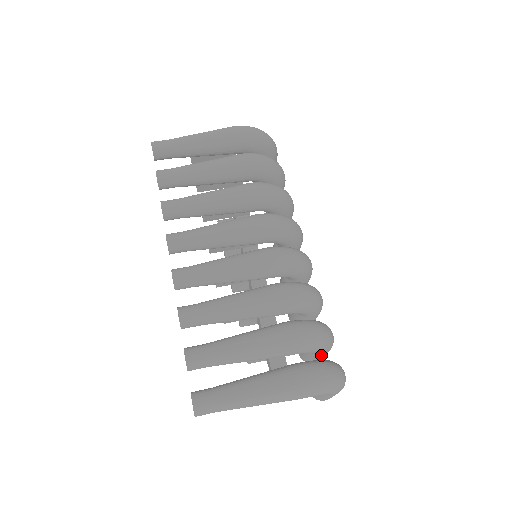
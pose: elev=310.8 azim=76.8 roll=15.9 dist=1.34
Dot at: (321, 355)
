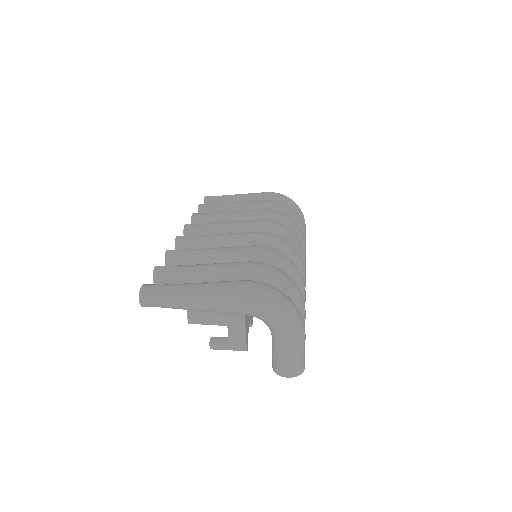
Dot at: occluded
